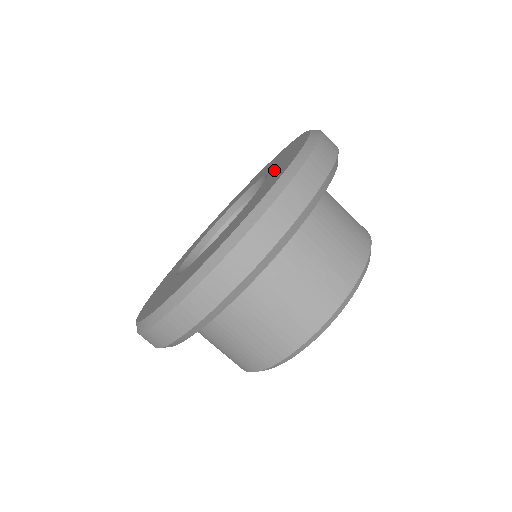
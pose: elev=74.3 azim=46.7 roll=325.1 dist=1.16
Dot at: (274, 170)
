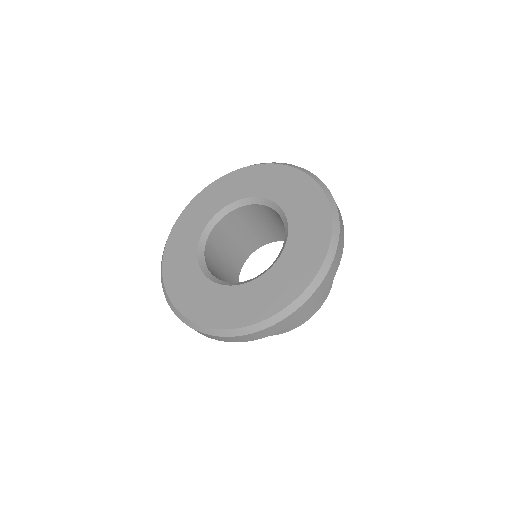
Dot at: (297, 233)
